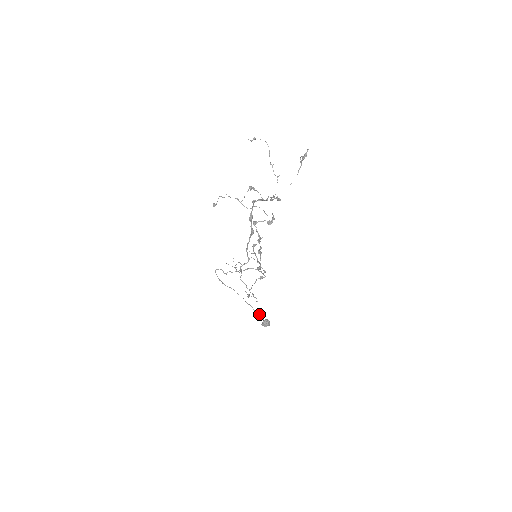
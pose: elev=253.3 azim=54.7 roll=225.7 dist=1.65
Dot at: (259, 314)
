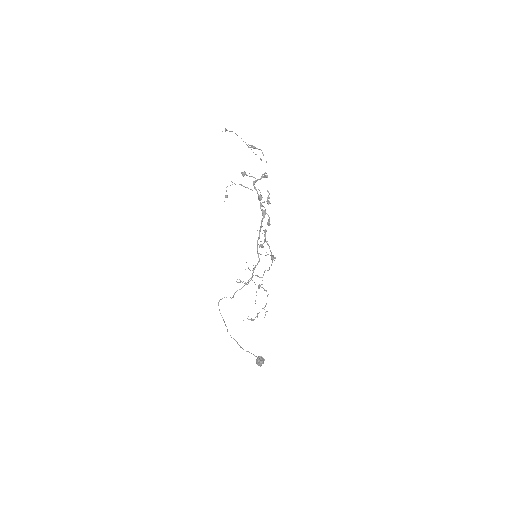
Dot at: occluded
